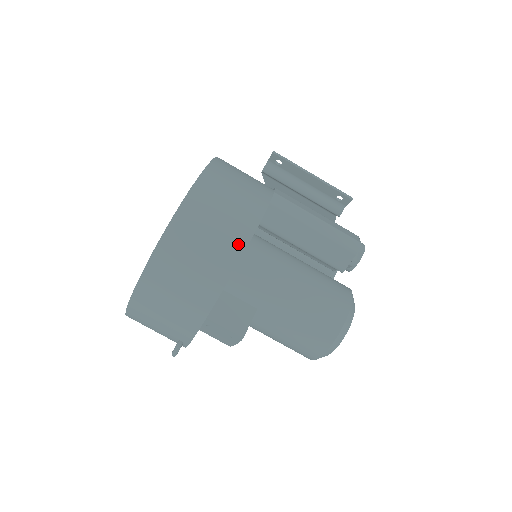
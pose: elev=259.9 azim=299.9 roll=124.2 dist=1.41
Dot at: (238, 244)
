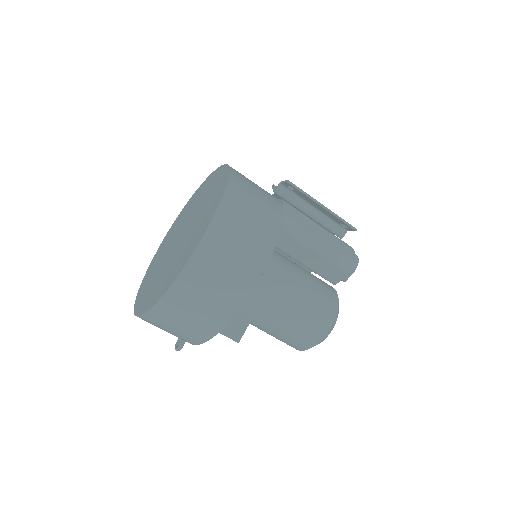
Dot at: (245, 288)
